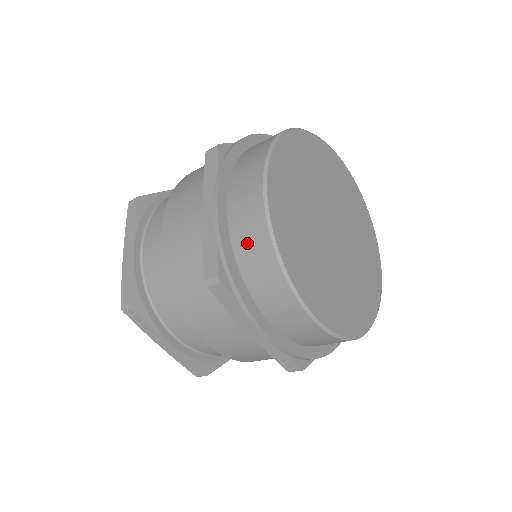
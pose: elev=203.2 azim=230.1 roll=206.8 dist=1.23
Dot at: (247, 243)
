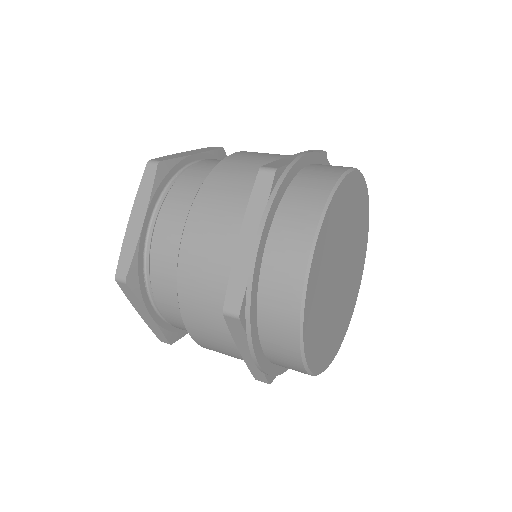
Dot at: (276, 290)
